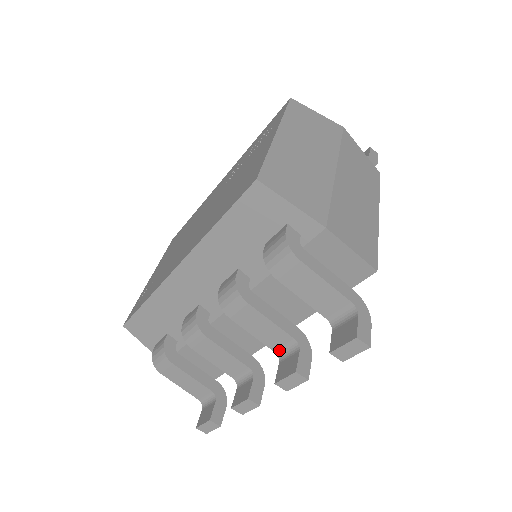
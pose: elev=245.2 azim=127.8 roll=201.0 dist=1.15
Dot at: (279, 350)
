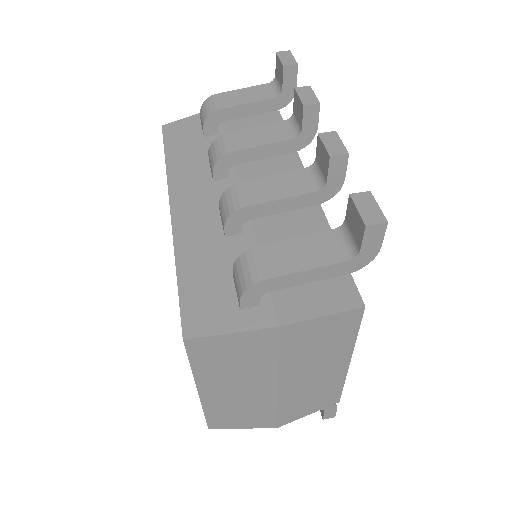
Dot at: (292, 135)
